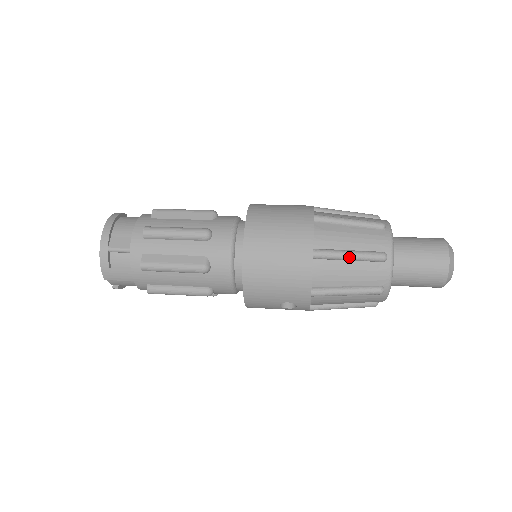
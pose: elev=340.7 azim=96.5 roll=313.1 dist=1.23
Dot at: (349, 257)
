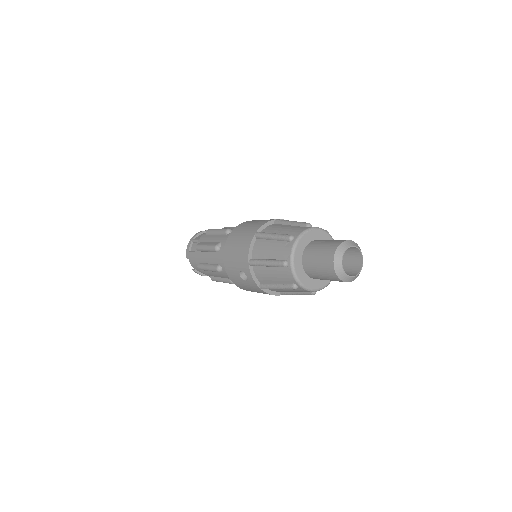
Dot at: (272, 236)
